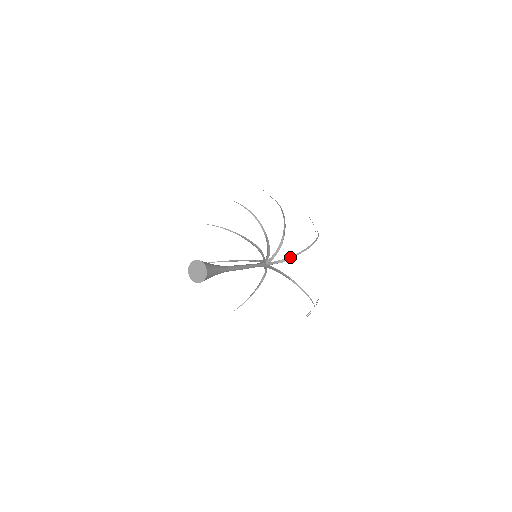
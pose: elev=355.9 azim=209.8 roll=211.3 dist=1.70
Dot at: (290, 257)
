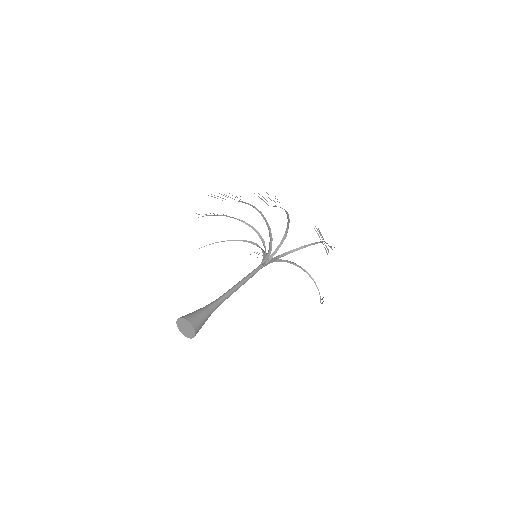
Dot at: (295, 249)
